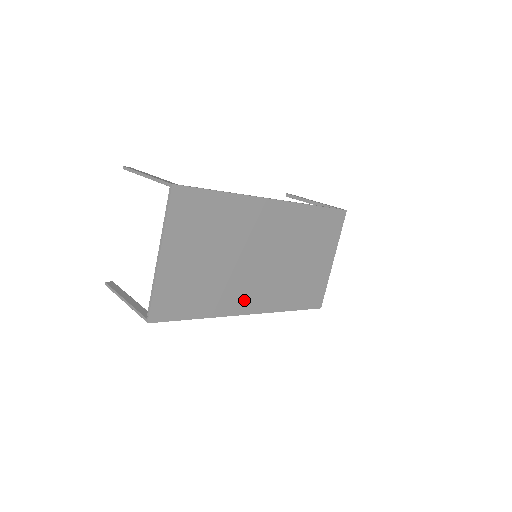
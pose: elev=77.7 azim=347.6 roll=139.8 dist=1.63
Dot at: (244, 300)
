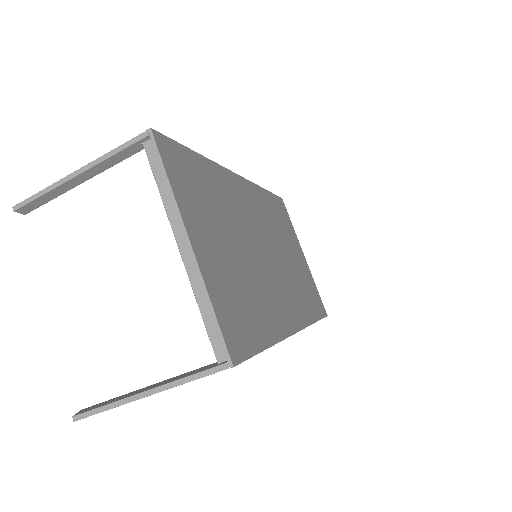
Dot at: (284, 312)
